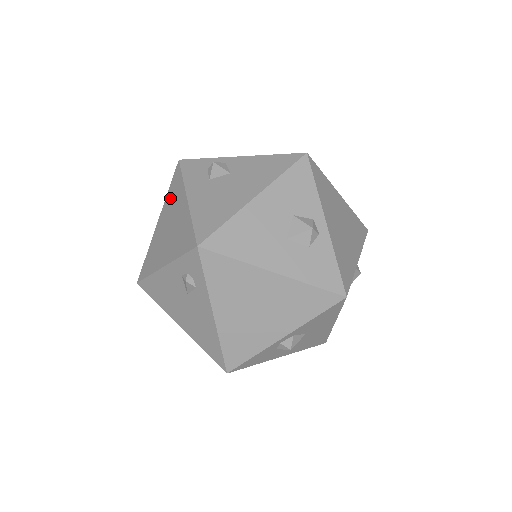
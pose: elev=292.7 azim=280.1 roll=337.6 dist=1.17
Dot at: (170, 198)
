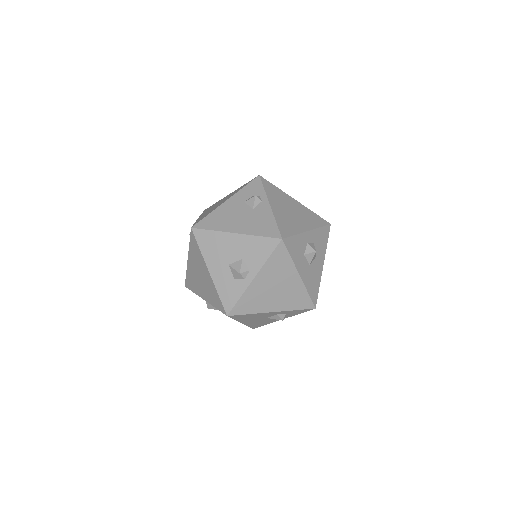
Dot at: occluded
